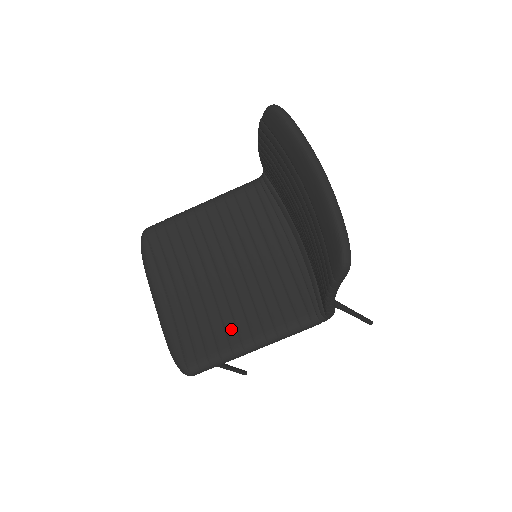
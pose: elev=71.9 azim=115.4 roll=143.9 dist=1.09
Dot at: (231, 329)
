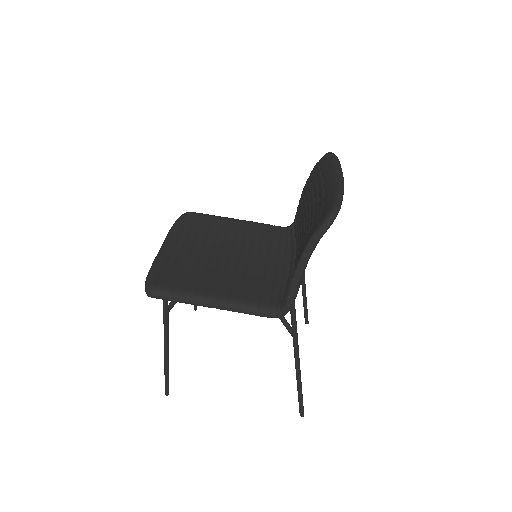
Dot at: (205, 284)
